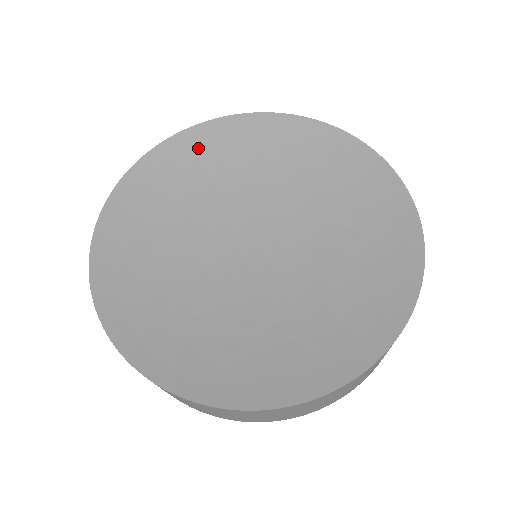
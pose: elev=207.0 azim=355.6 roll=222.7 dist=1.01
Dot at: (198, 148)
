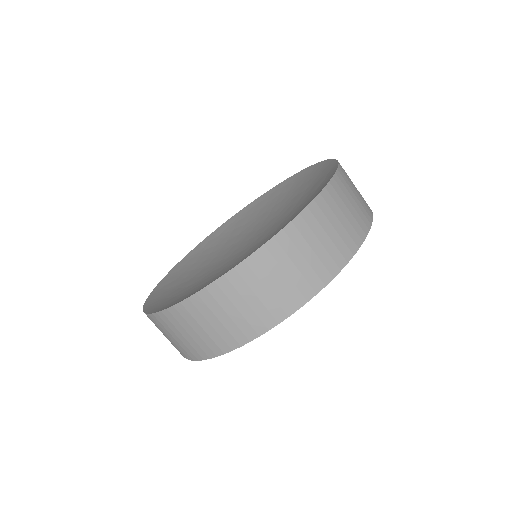
Dot at: (200, 252)
